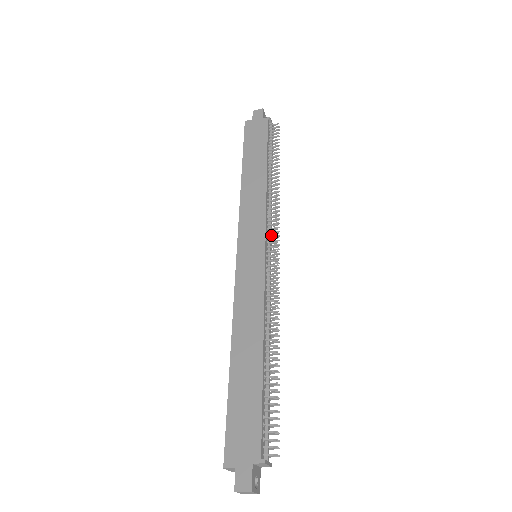
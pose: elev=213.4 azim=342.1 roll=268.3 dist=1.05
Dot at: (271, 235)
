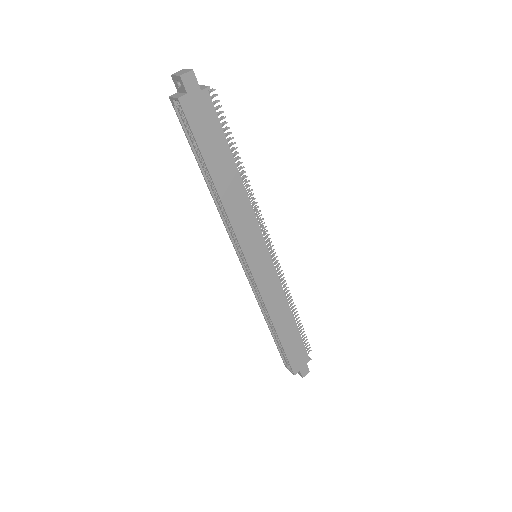
Dot at: occluded
